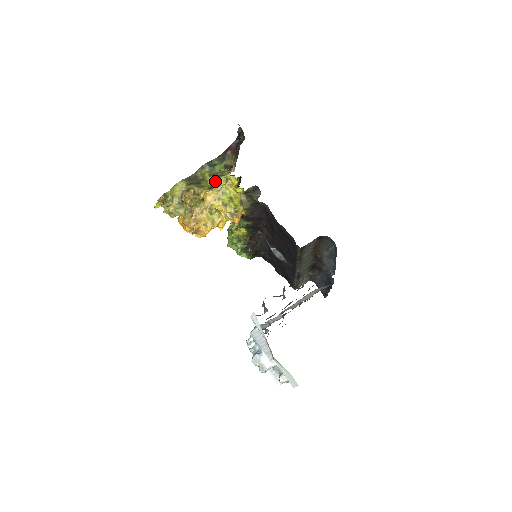
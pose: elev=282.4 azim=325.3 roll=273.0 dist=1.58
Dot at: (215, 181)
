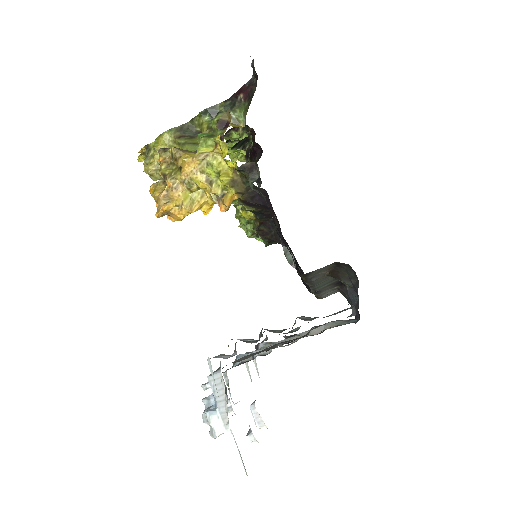
Dot at: (200, 143)
